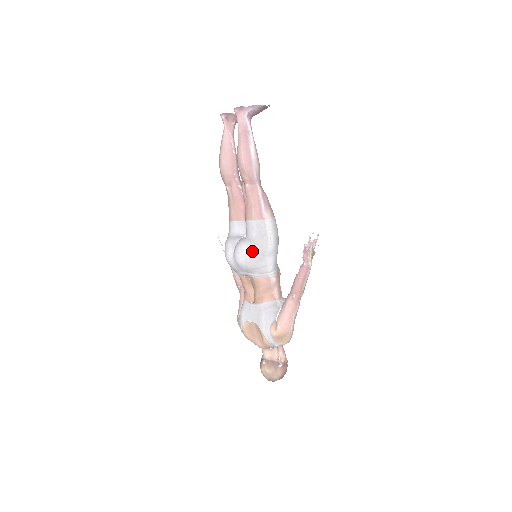
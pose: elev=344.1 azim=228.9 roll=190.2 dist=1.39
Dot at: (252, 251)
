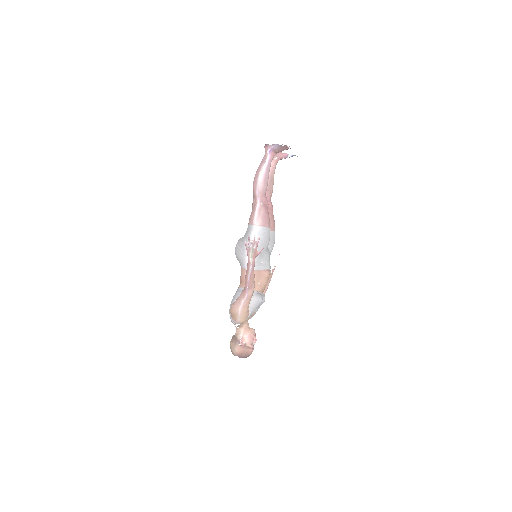
Dot at: (239, 245)
